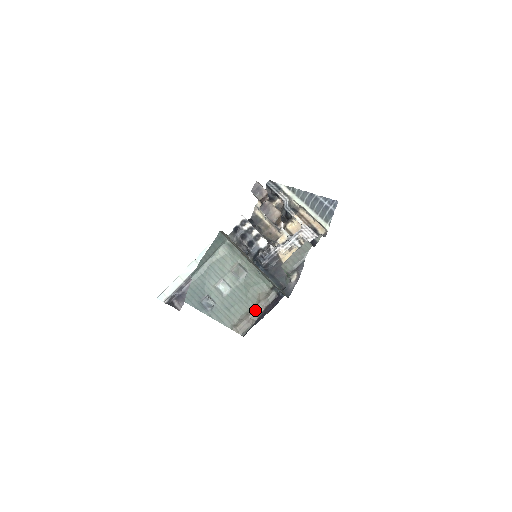
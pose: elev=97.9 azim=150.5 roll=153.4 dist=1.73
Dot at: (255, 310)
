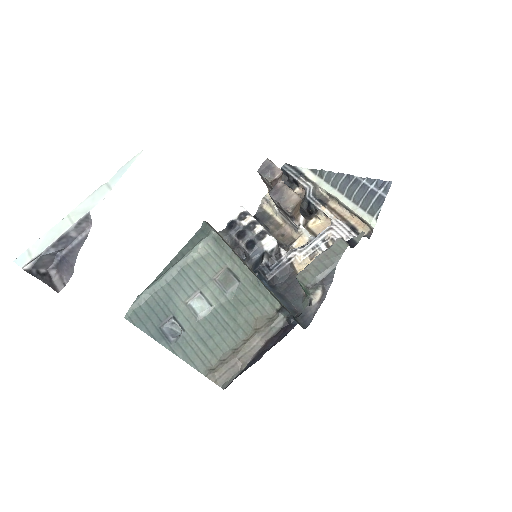
Dot at: (248, 345)
